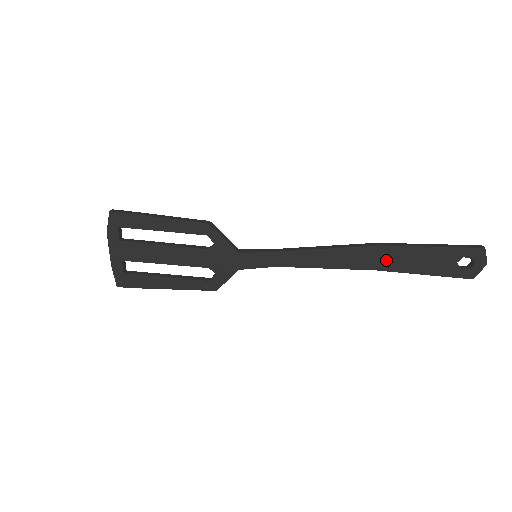
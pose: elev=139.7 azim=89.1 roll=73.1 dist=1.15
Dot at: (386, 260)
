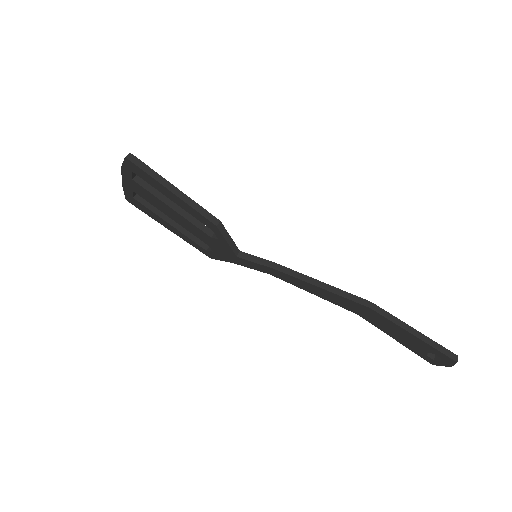
Dot at: (370, 316)
